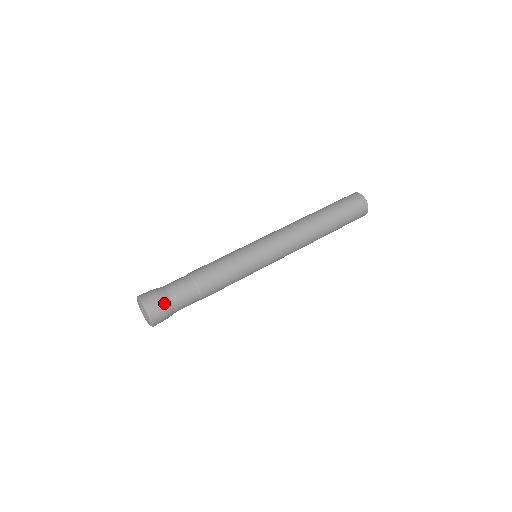
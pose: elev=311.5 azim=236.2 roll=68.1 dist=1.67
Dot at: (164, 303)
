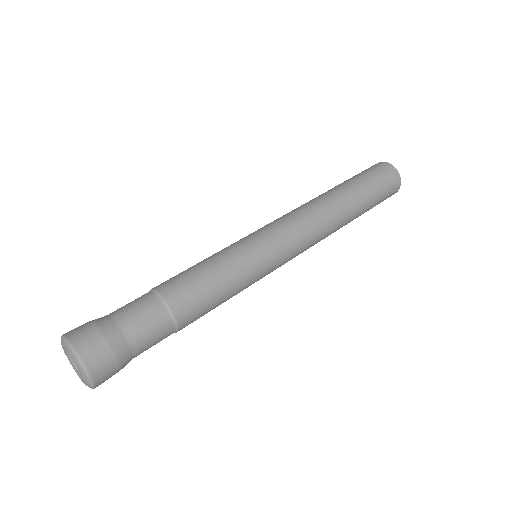
Dot at: (101, 327)
